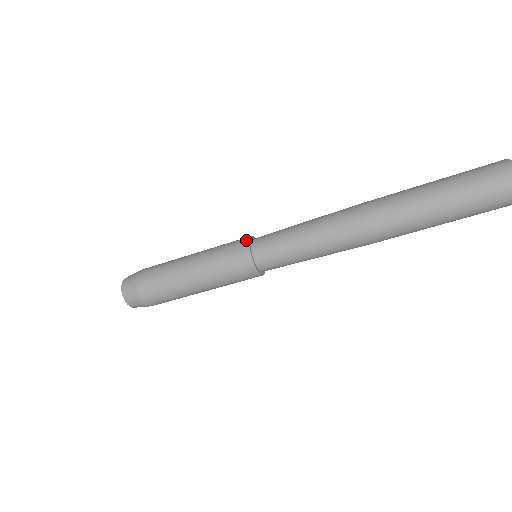
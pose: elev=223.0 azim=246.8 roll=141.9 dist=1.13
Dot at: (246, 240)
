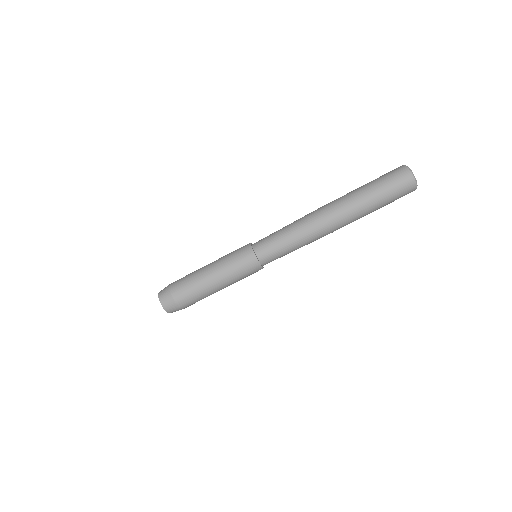
Dot at: occluded
